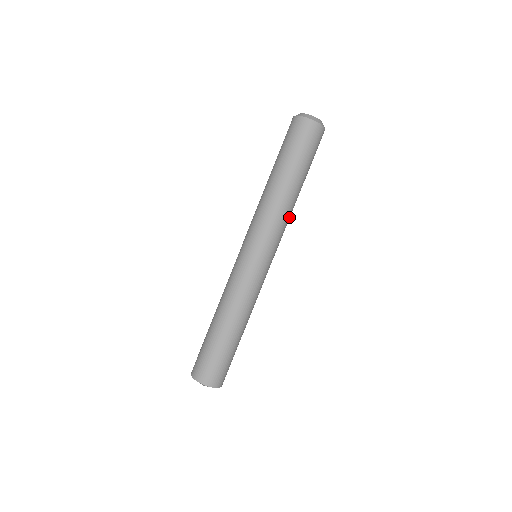
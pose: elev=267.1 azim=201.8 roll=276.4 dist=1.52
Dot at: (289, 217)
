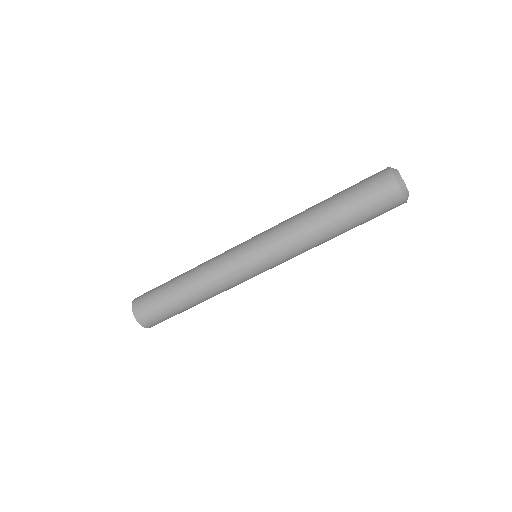
Dot at: (309, 249)
